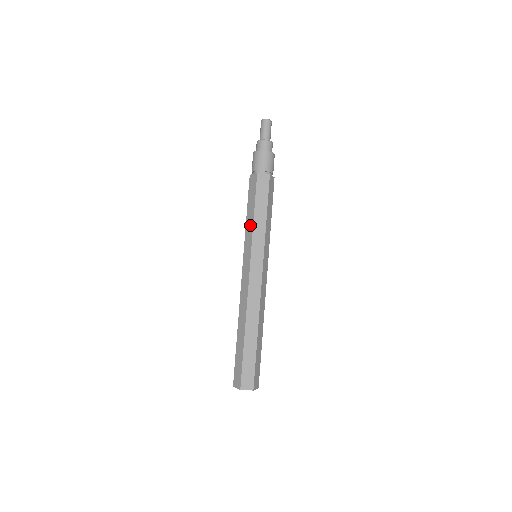
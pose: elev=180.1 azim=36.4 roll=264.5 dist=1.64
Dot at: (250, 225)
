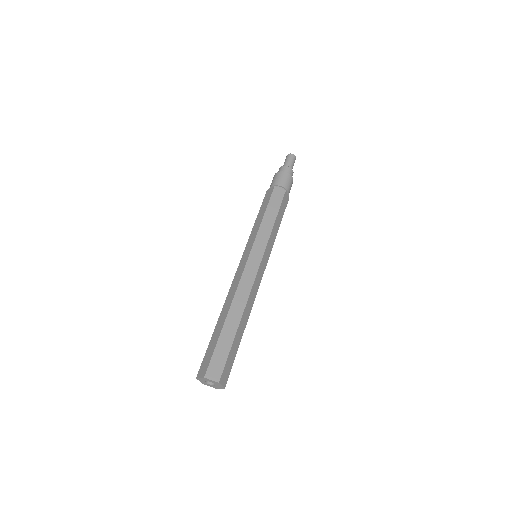
Dot at: occluded
